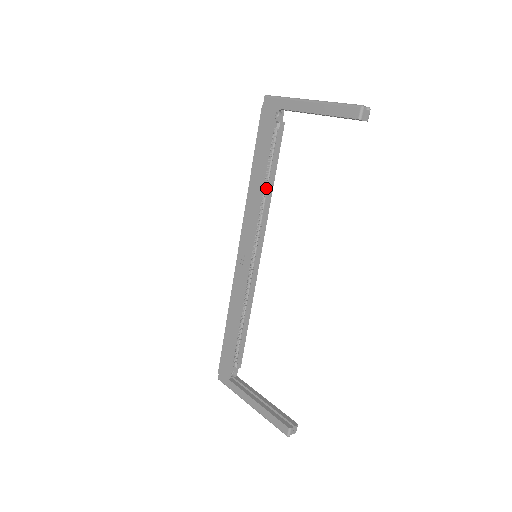
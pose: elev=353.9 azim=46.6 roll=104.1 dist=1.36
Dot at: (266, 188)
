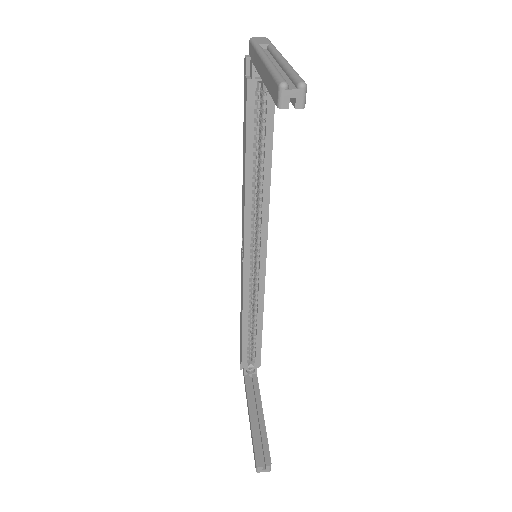
Dot at: (260, 173)
